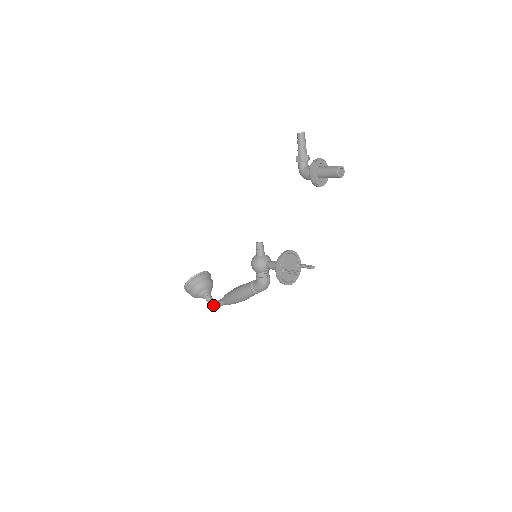
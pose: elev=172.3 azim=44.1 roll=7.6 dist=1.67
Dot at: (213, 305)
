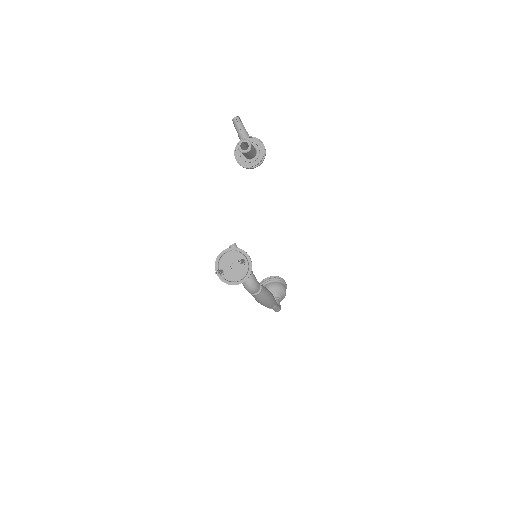
Dot at: occluded
